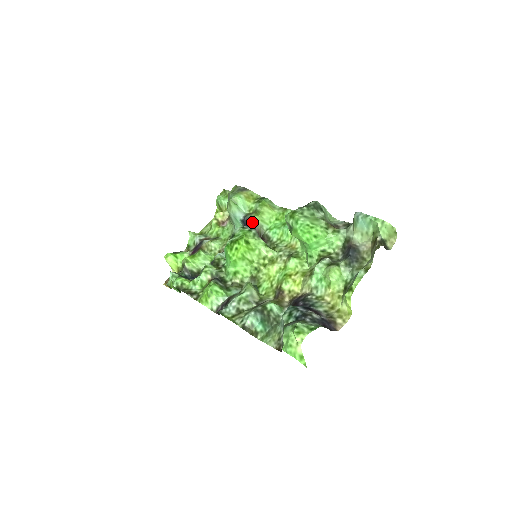
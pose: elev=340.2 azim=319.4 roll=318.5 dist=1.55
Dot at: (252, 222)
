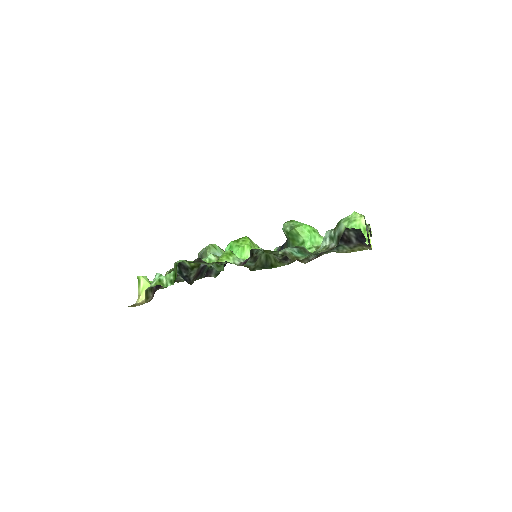
Dot at: occluded
